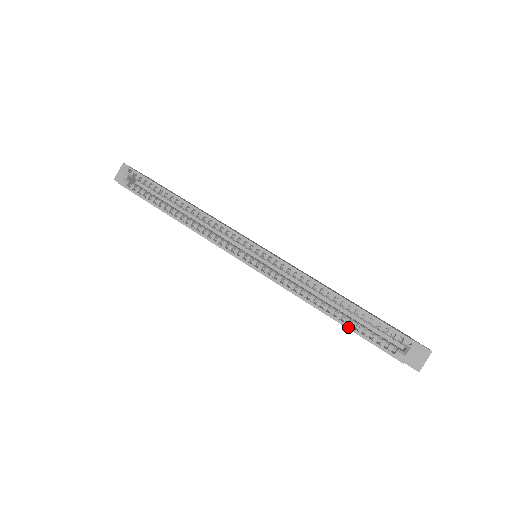
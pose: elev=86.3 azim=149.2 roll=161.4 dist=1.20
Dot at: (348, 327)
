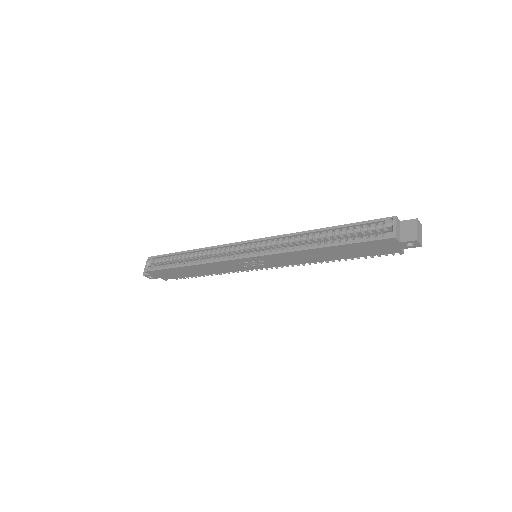
Dot at: (338, 244)
